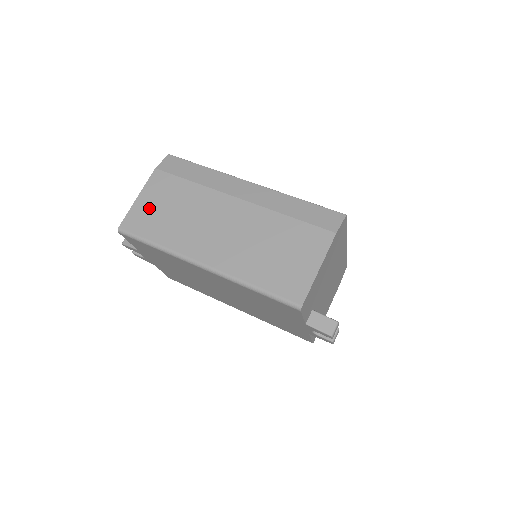
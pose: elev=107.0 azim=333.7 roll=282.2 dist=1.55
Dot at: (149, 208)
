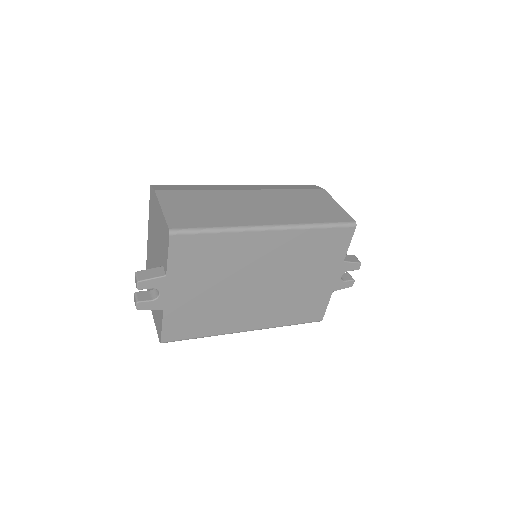
Dot at: (182, 211)
